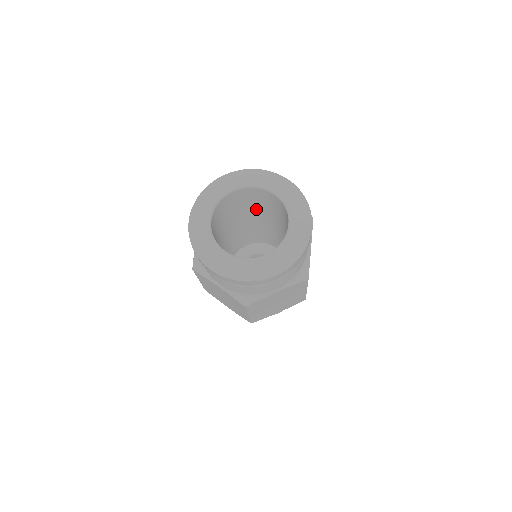
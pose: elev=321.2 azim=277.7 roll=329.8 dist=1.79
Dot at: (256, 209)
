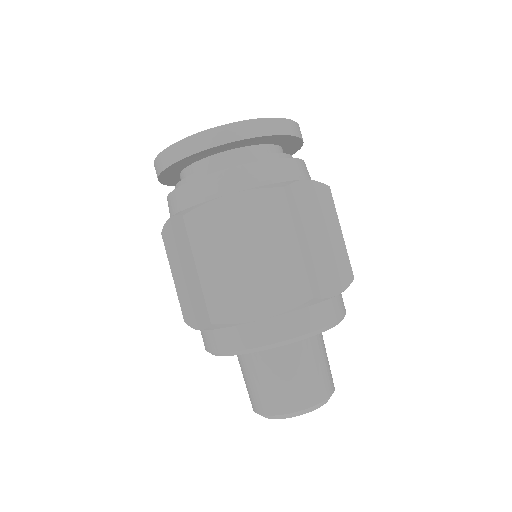
Dot at: occluded
